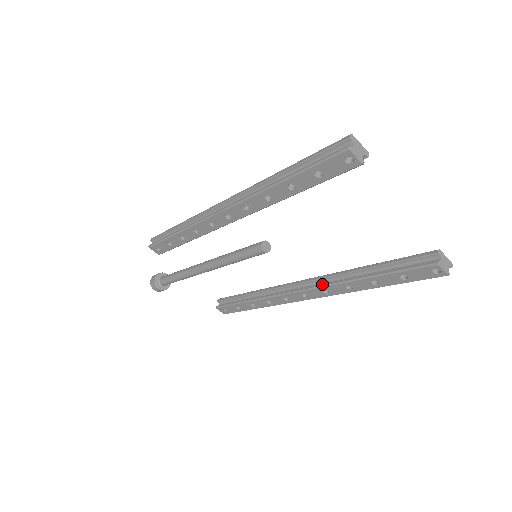
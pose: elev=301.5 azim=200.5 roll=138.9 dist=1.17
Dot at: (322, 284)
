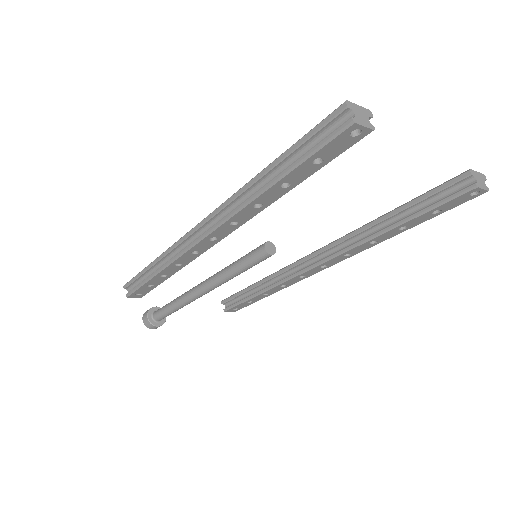
Dot at: (341, 250)
